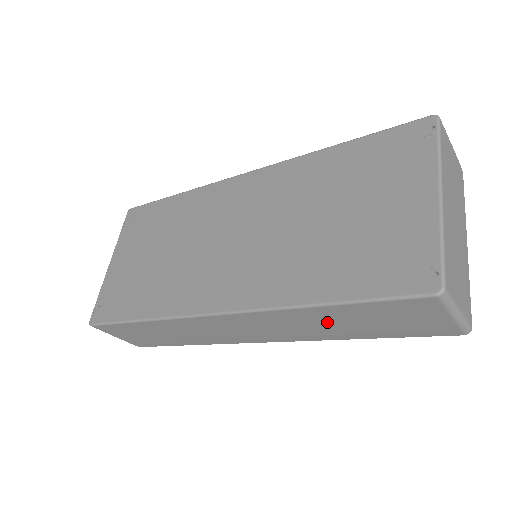
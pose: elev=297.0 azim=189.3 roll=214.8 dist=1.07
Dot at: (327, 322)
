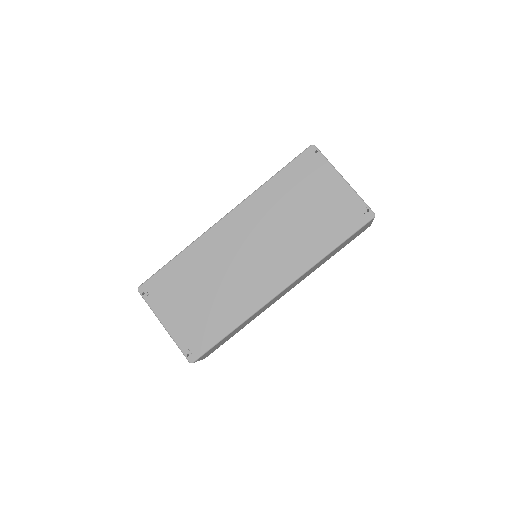
Dot at: occluded
